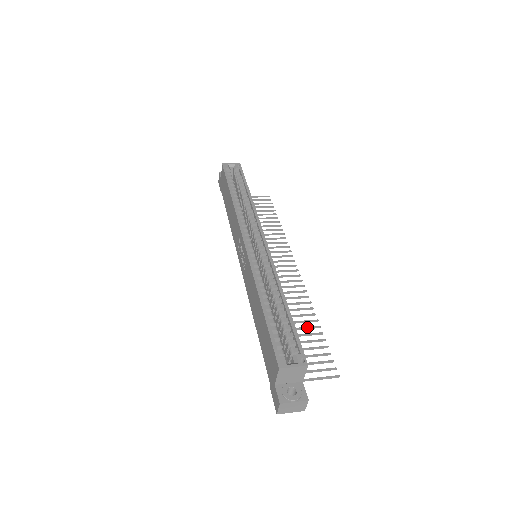
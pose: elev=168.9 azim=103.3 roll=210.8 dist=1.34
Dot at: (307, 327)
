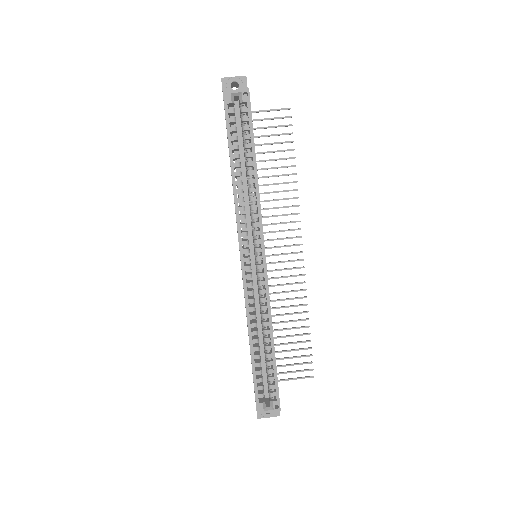
Dot at: (297, 328)
